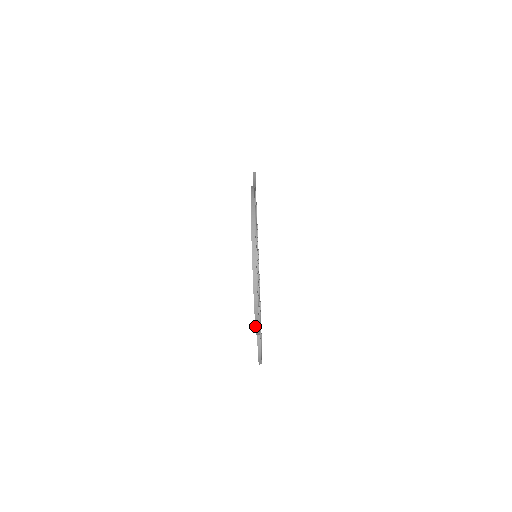
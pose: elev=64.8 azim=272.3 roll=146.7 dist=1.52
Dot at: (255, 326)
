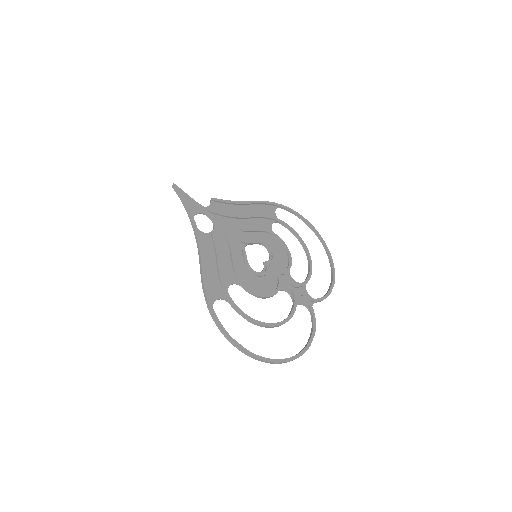
Dot at: (308, 346)
